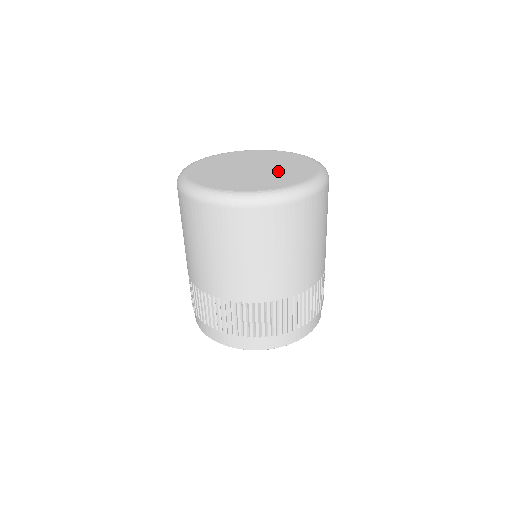
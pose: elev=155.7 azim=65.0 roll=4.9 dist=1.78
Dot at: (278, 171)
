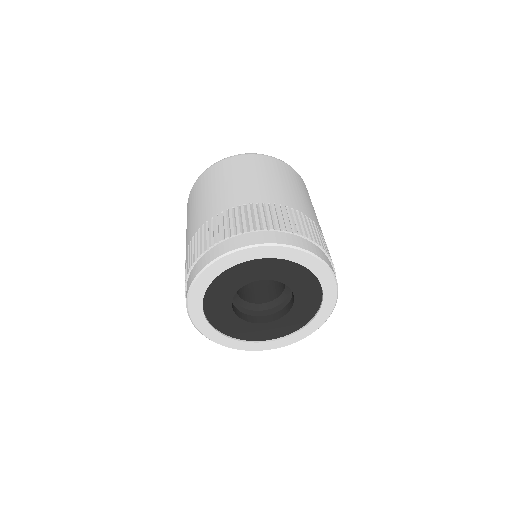
Dot at: occluded
